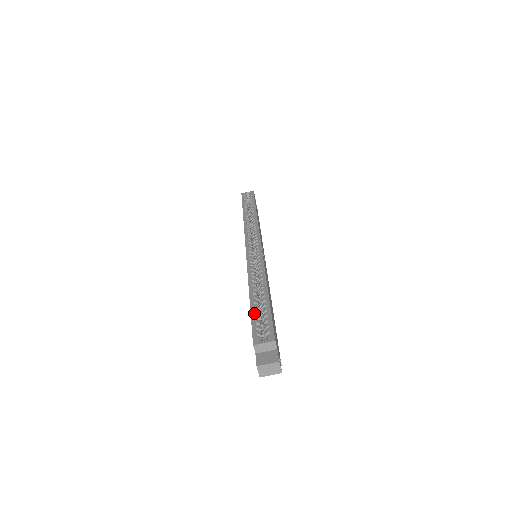
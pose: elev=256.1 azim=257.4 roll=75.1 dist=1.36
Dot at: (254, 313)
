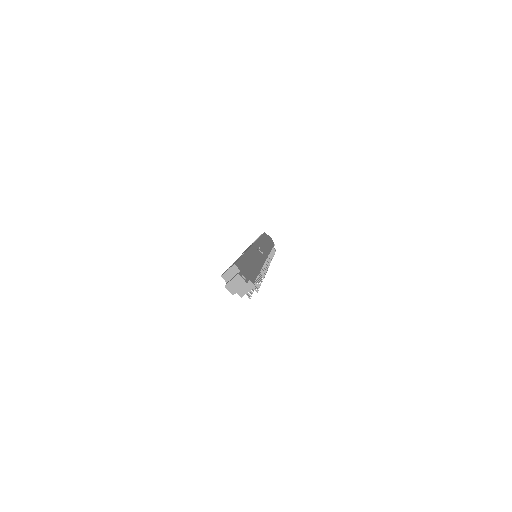
Dot at: occluded
